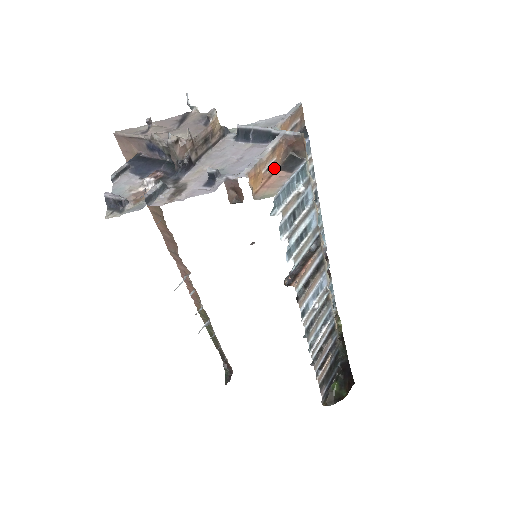
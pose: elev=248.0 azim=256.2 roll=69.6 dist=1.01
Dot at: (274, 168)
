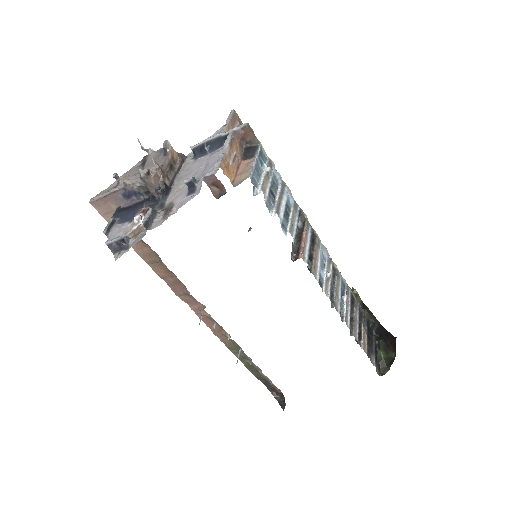
Dot at: (238, 160)
